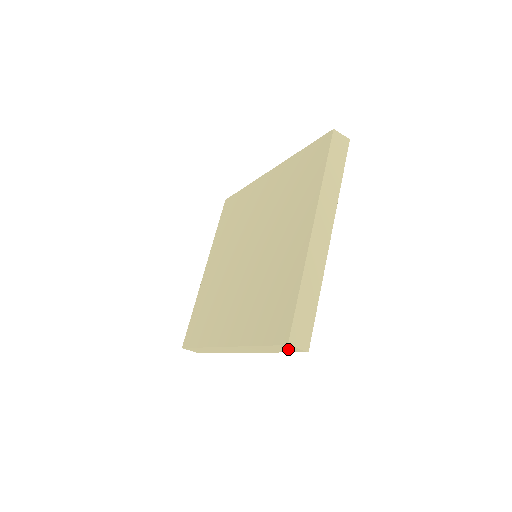
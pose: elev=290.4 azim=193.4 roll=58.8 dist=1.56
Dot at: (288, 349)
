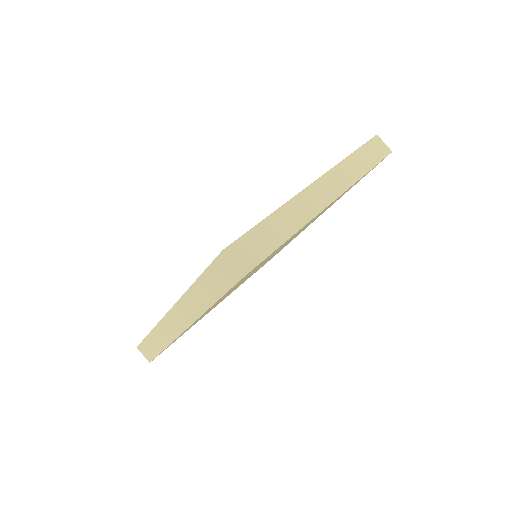
Dot at: (225, 275)
